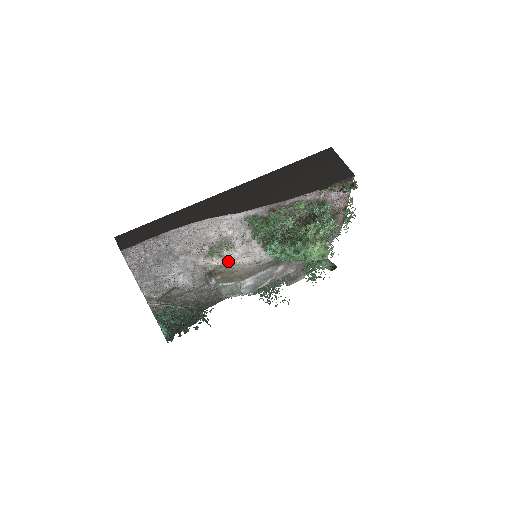
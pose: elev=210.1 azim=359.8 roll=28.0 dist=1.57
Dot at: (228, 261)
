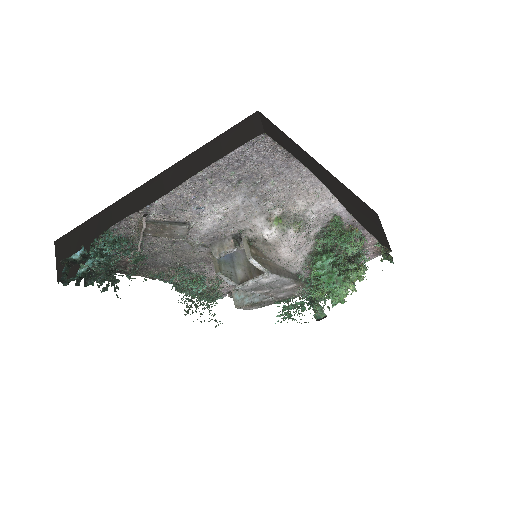
Dot at: (278, 242)
